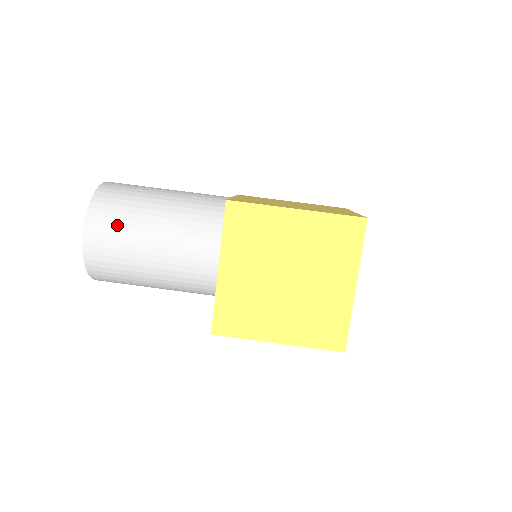
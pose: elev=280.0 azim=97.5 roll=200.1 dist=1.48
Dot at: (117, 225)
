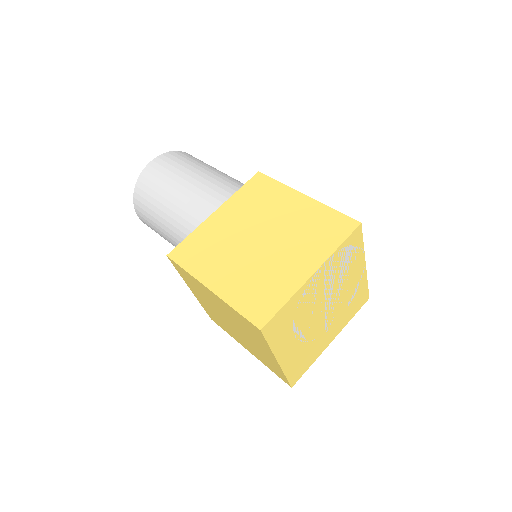
Dot at: (178, 162)
